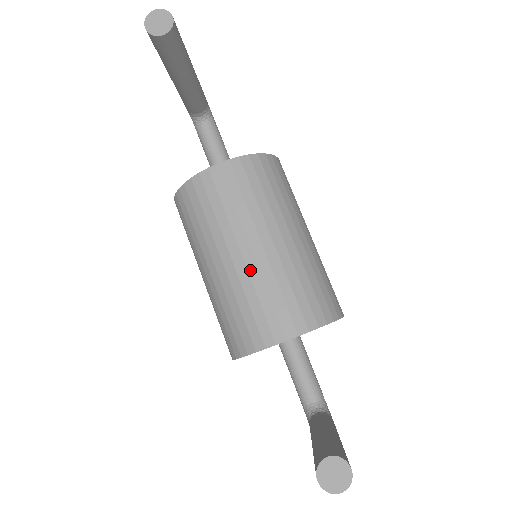
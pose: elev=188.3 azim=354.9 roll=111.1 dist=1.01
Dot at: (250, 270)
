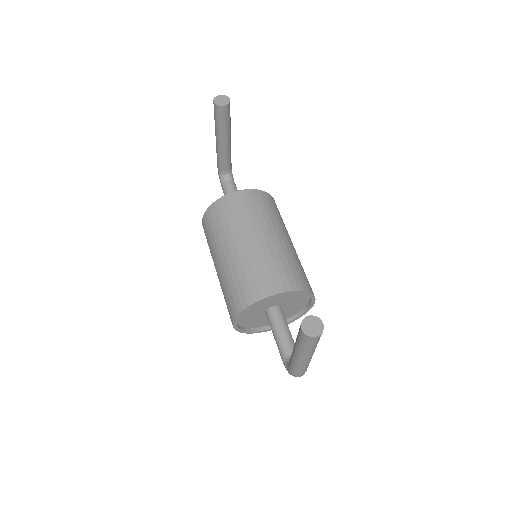
Dot at: (255, 250)
